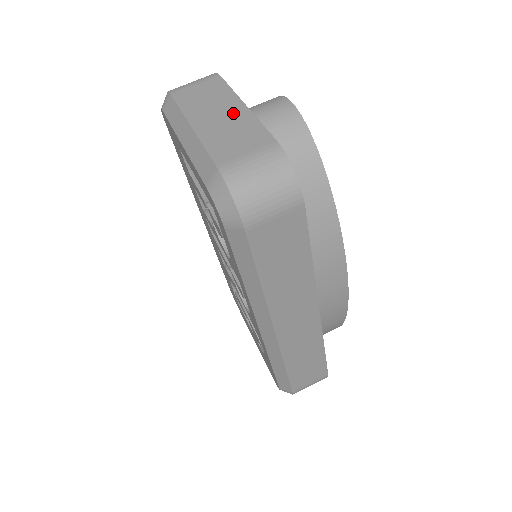
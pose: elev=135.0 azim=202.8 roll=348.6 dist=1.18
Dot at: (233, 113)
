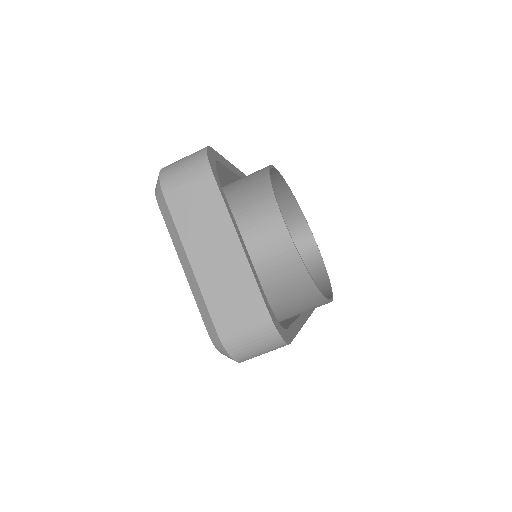
Dot at: (228, 253)
